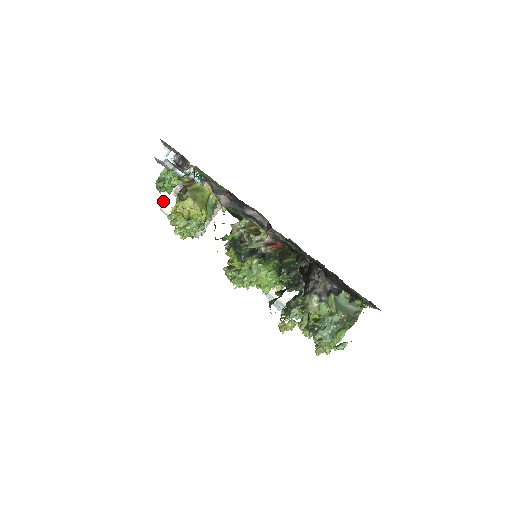
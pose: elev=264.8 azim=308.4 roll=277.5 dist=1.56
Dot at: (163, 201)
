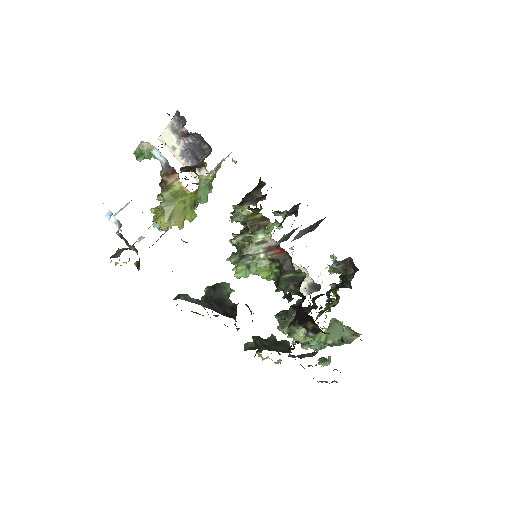
Dot at: occluded
